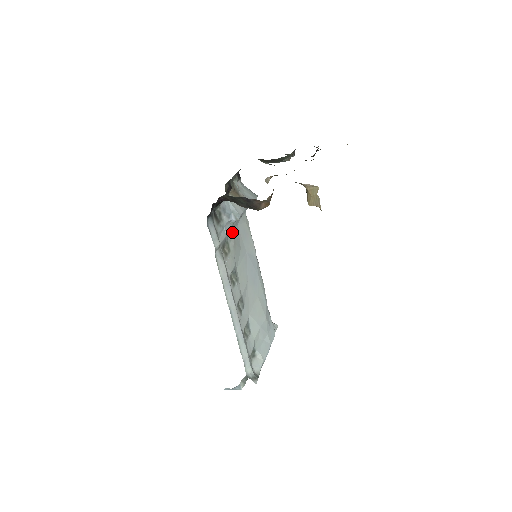
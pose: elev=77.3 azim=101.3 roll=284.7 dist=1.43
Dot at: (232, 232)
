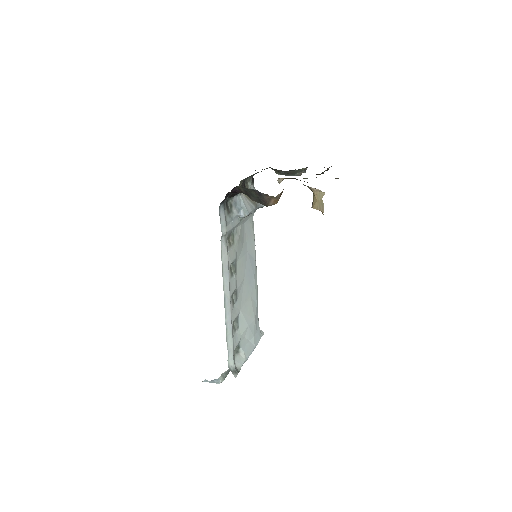
Dot at: (238, 227)
